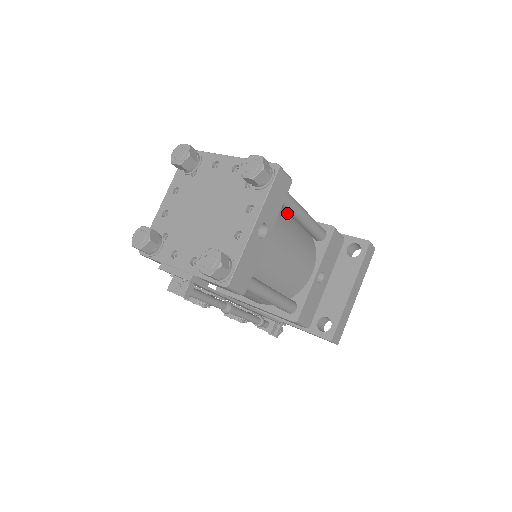
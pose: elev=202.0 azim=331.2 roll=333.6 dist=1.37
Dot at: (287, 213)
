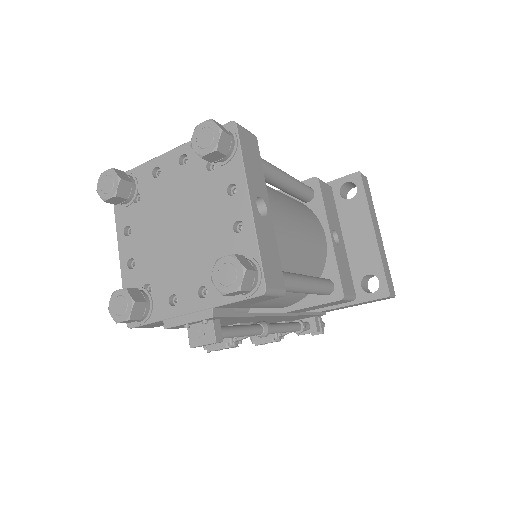
Dot at: occluded
